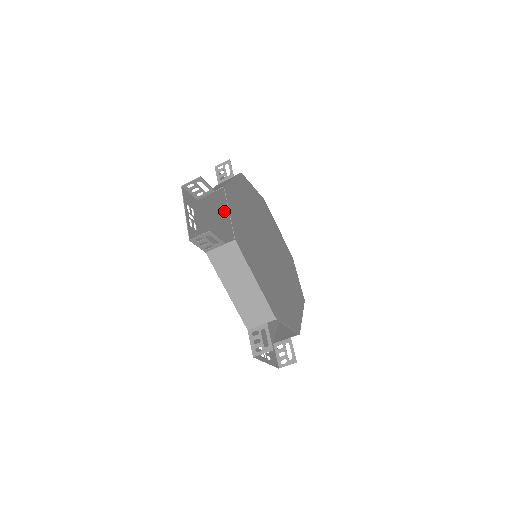
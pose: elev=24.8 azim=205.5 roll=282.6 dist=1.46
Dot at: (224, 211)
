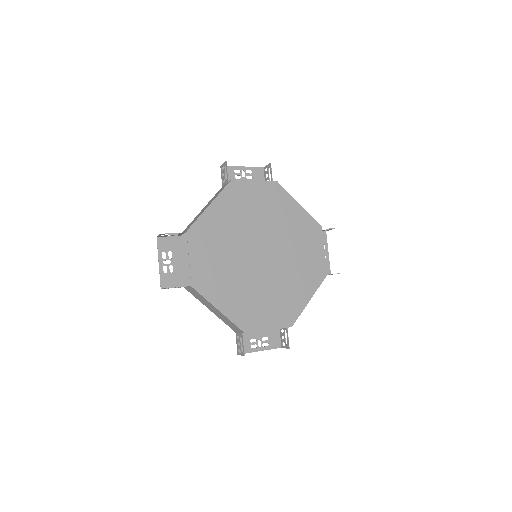
Dot at: occluded
